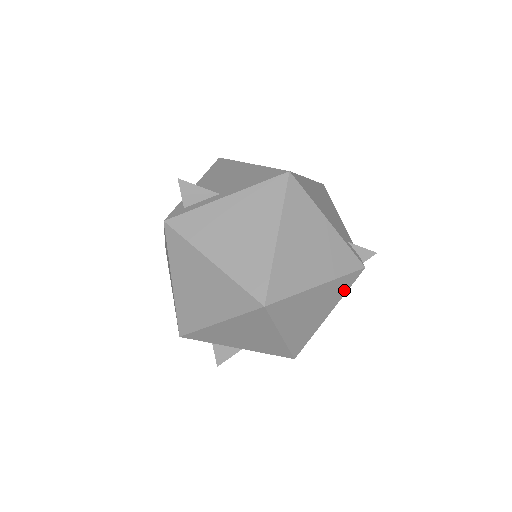
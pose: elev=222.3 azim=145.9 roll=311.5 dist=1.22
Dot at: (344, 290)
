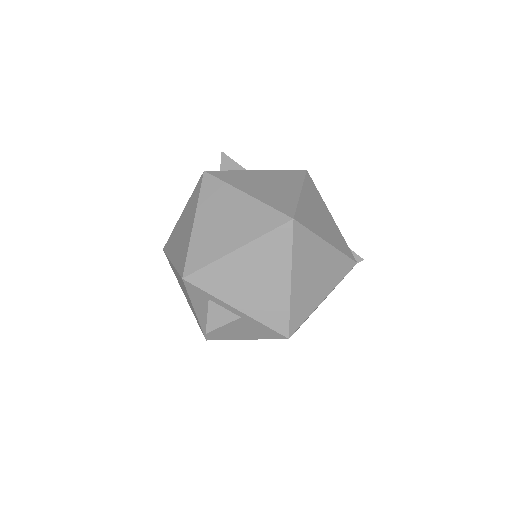
Dot at: (340, 276)
